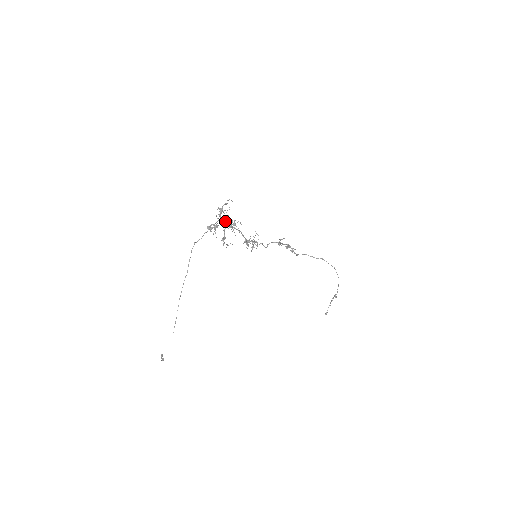
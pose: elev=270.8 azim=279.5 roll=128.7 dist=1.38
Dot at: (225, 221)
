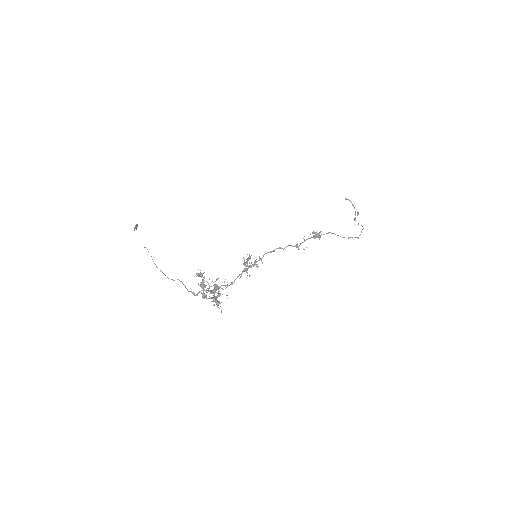
Dot at: (215, 289)
